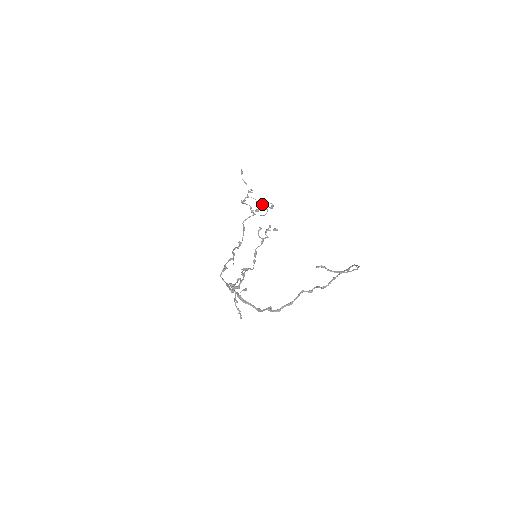
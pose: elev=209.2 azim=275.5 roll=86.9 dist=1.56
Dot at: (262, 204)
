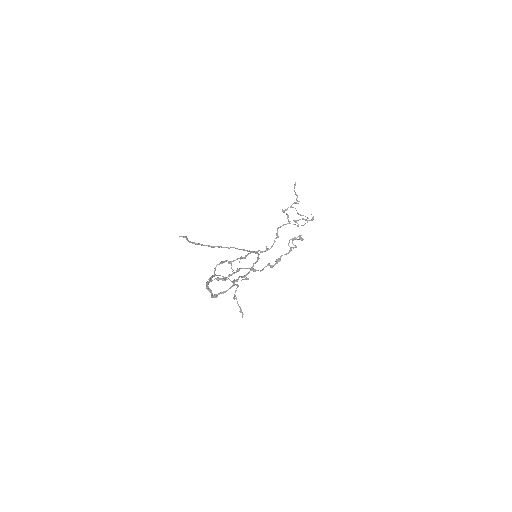
Dot at: occluded
